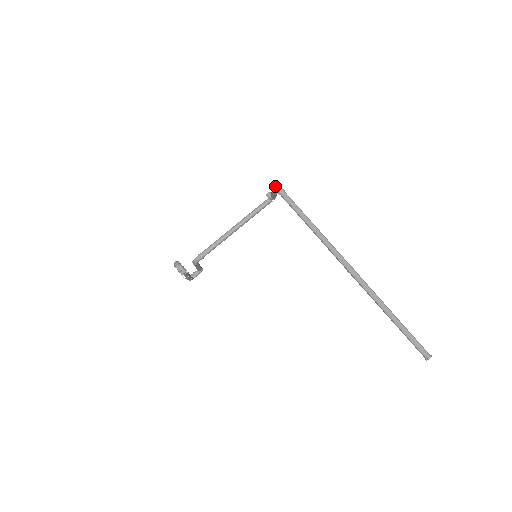
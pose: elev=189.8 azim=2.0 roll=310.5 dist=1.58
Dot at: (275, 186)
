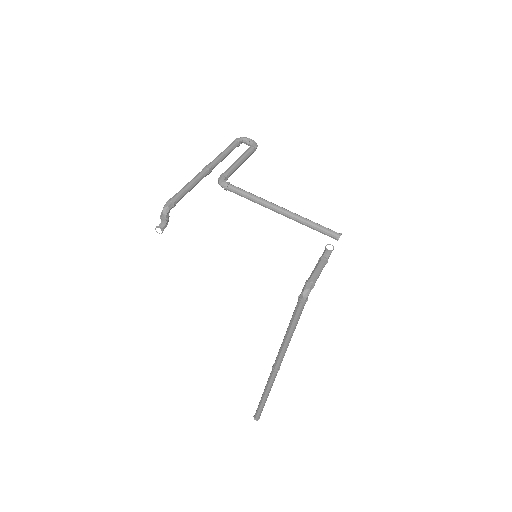
Dot at: (304, 291)
